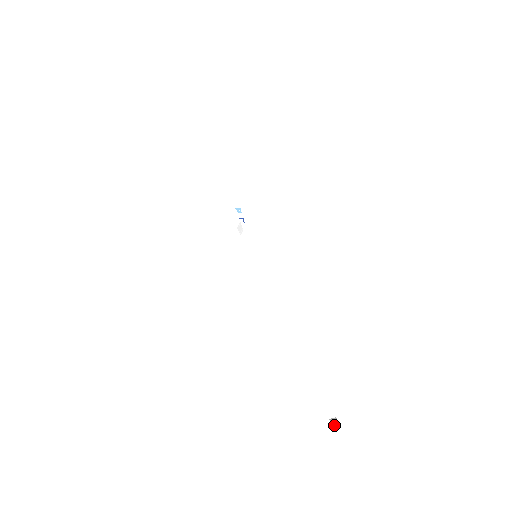
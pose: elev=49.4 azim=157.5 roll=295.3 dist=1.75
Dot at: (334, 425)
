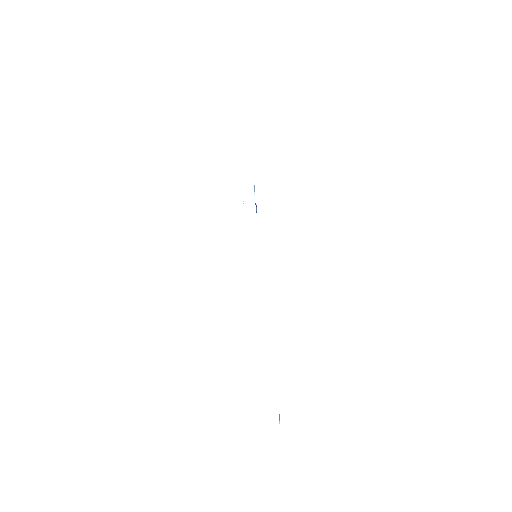
Dot at: occluded
